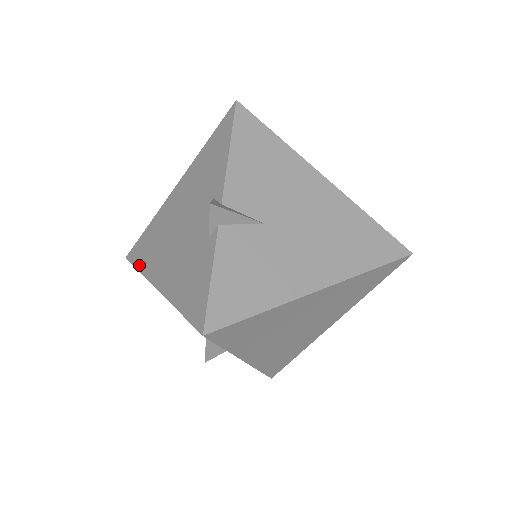
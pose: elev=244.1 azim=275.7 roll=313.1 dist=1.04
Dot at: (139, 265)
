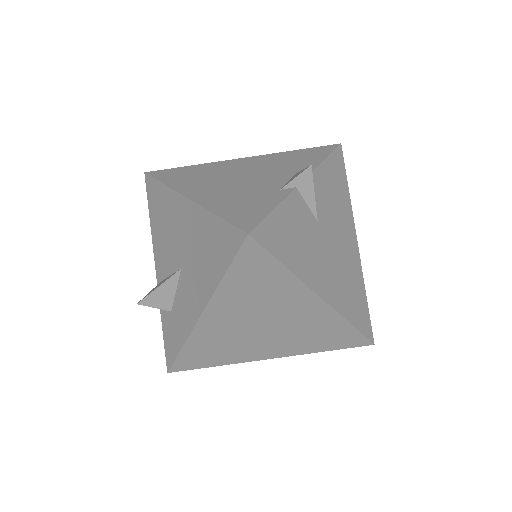
Dot at: (166, 180)
